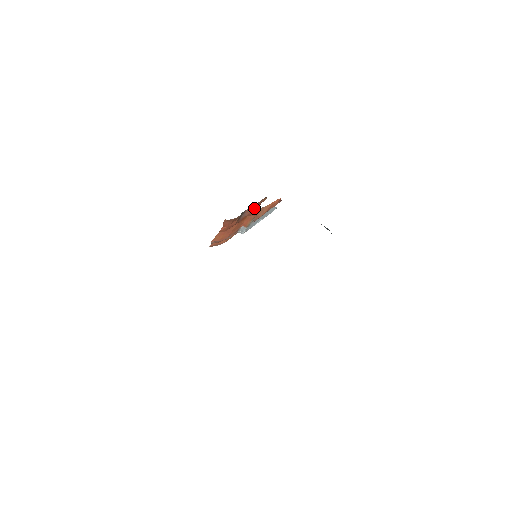
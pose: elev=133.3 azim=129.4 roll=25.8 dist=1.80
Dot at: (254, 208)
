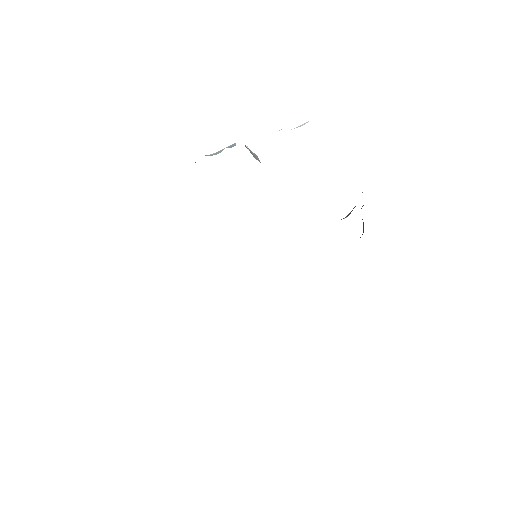
Dot at: occluded
